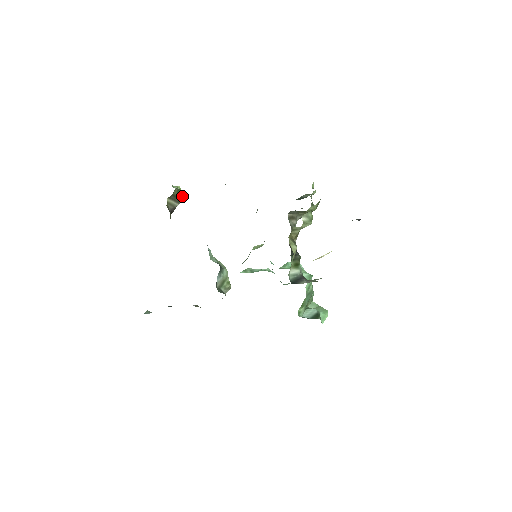
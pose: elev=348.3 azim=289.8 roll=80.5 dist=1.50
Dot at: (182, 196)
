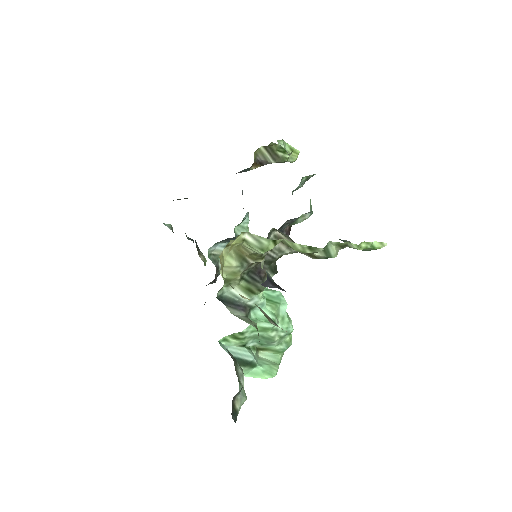
Dot at: (283, 157)
